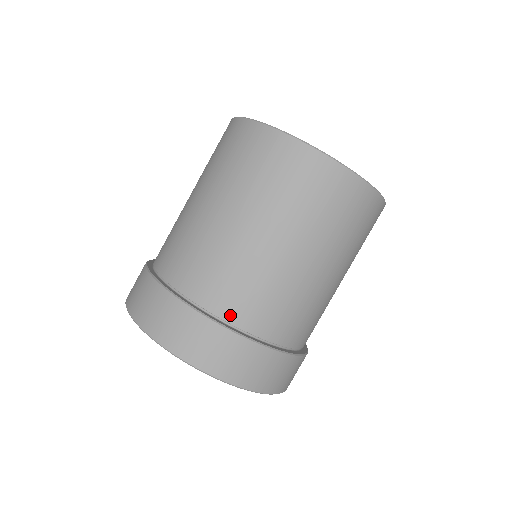
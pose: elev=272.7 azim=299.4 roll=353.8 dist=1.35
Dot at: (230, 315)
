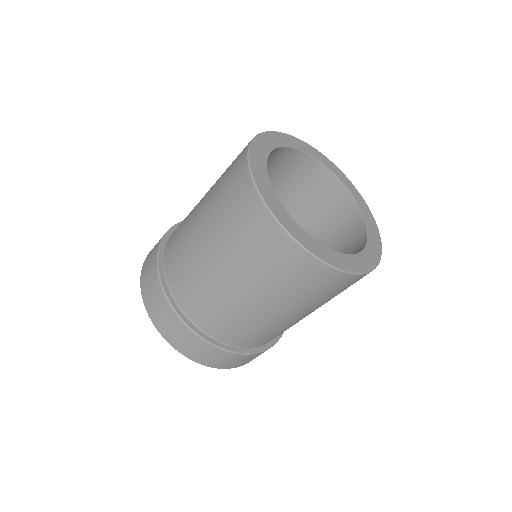
Dot at: (167, 266)
